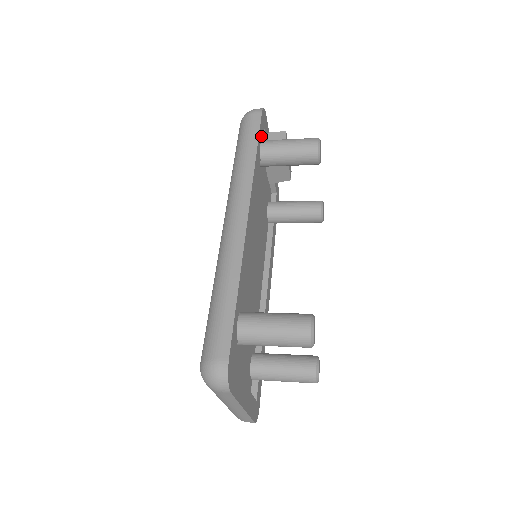
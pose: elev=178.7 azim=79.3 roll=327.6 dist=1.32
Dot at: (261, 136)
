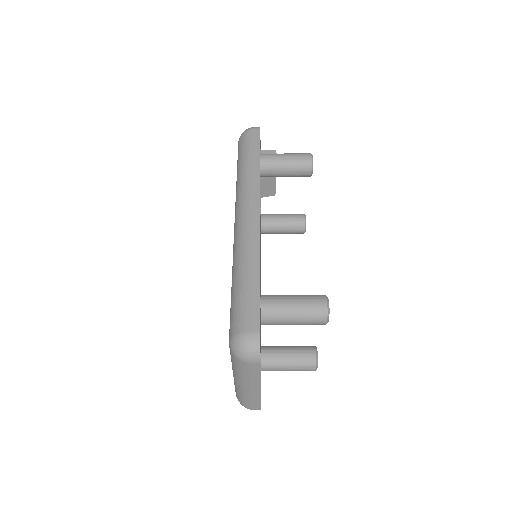
Dot at: occluded
